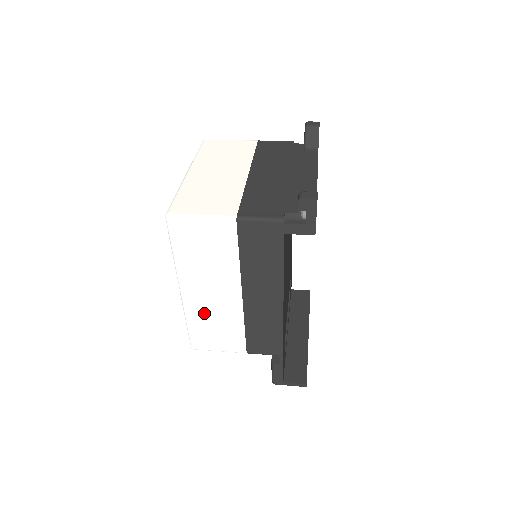
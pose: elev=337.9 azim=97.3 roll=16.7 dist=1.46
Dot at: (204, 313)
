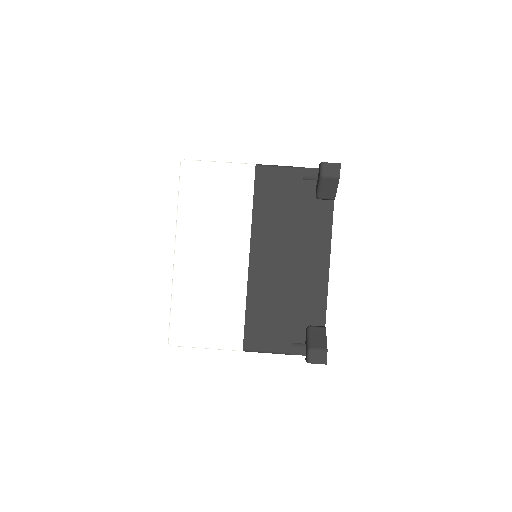
Dot at: occluded
